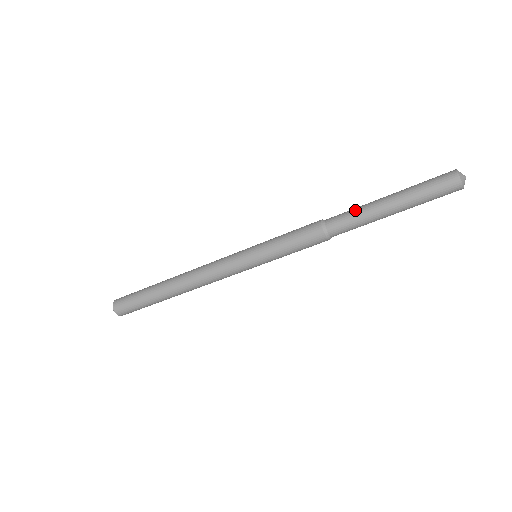
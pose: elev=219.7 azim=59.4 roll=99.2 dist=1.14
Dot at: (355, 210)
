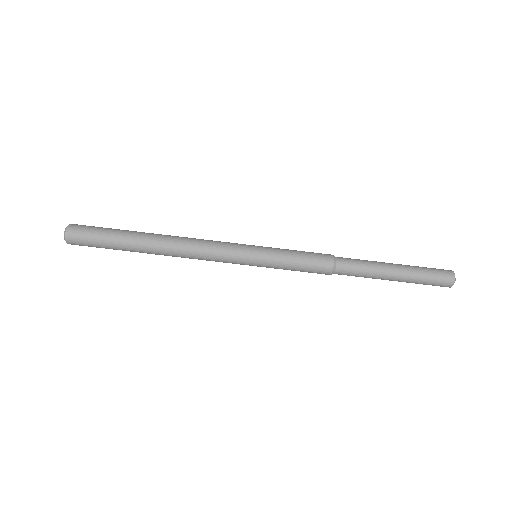
Dot at: occluded
